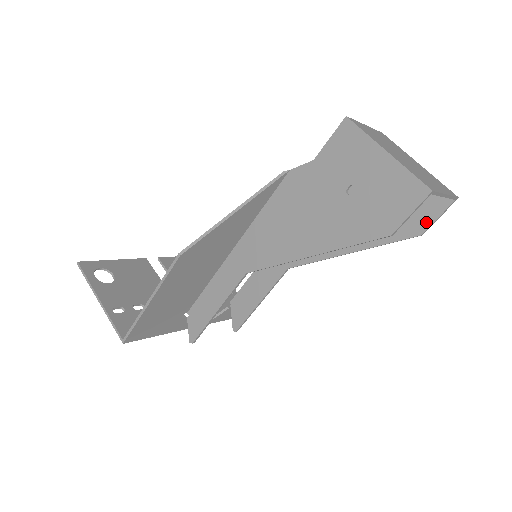
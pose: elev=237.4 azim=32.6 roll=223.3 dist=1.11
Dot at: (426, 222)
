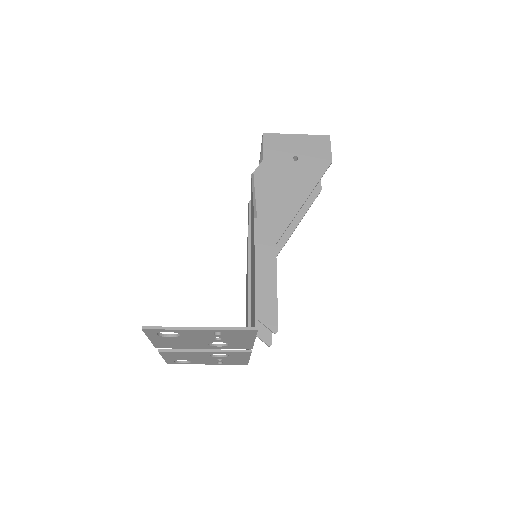
Dot at: (318, 183)
